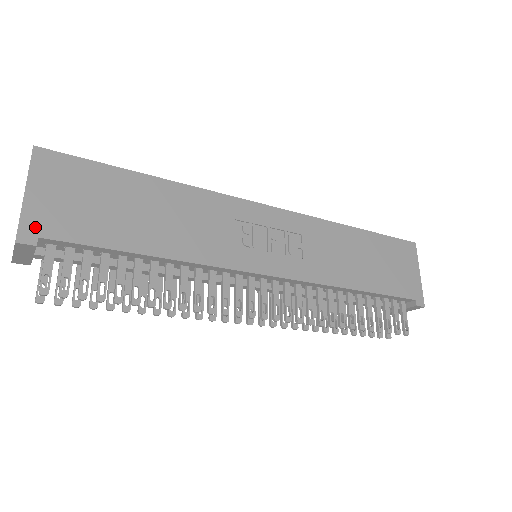
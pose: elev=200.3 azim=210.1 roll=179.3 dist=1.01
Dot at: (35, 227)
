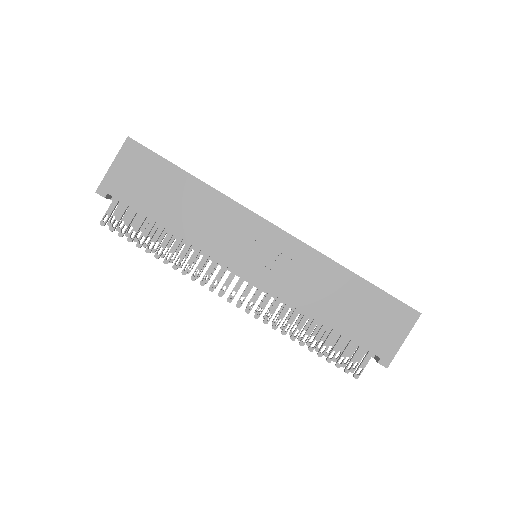
Dot at: (108, 187)
